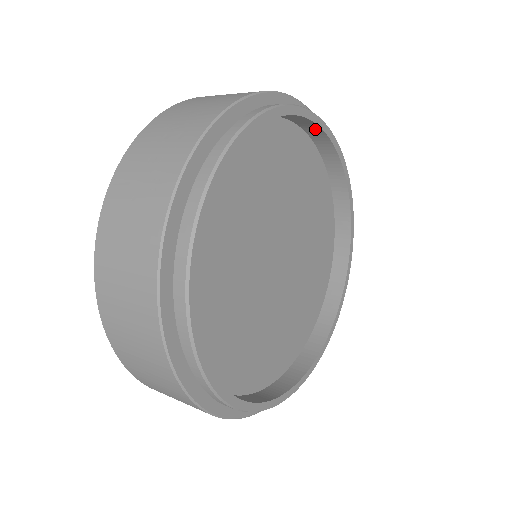
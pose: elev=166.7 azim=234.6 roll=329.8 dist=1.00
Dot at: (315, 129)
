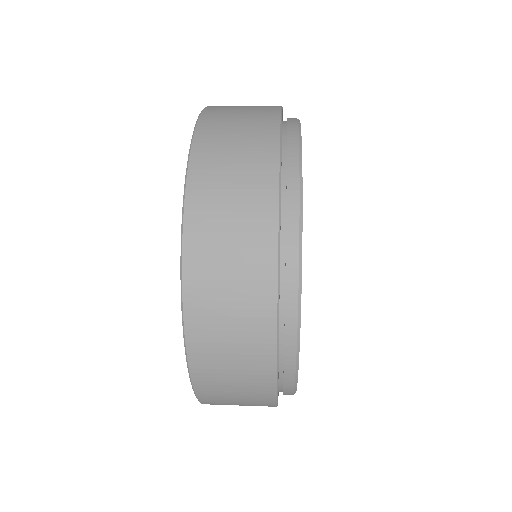
Dot at: occluded
